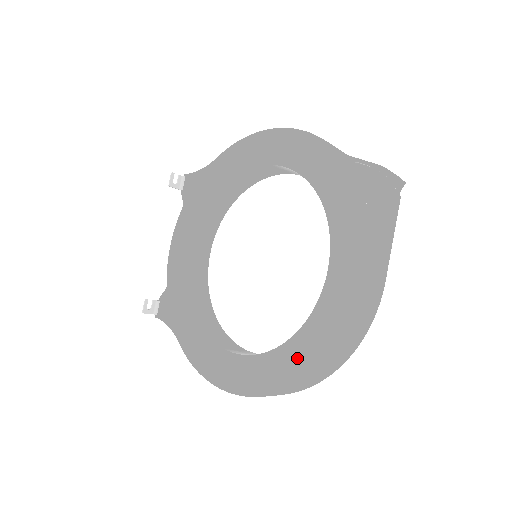
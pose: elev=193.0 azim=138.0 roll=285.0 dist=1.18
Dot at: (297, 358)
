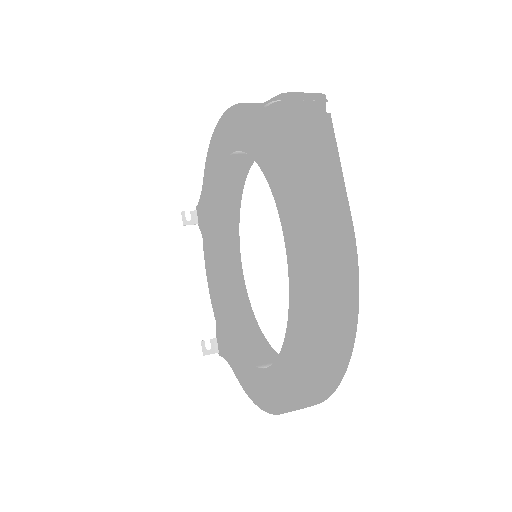
Dot at: (295, 352)
